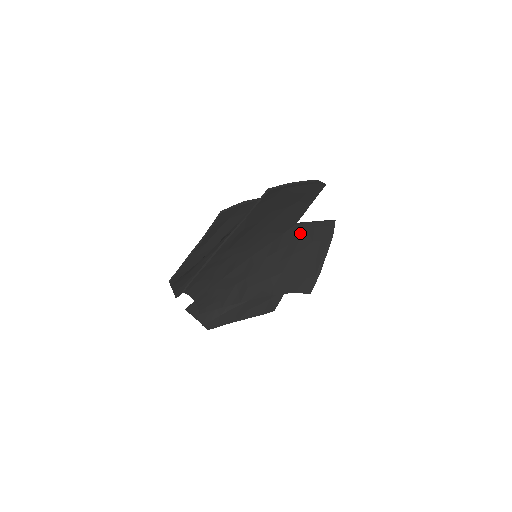
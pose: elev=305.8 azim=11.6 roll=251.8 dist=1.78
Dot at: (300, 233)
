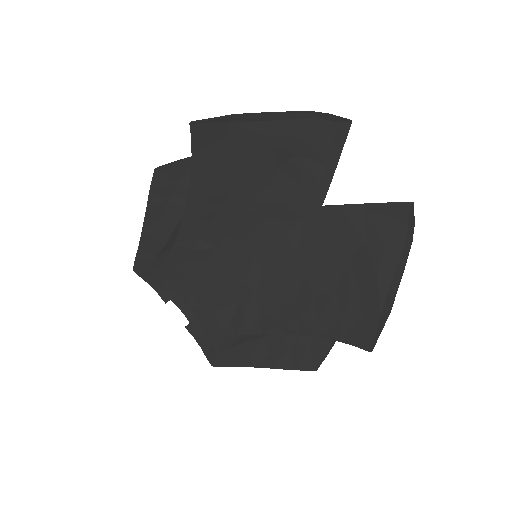
Dot at: (335, 224)
